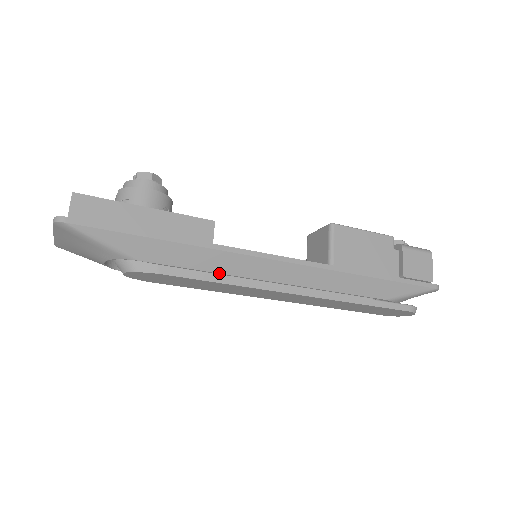
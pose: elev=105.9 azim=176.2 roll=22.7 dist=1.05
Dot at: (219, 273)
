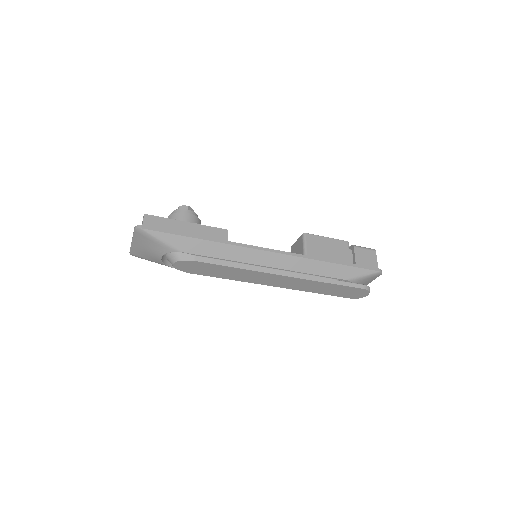
Dot at: (232, 260)
